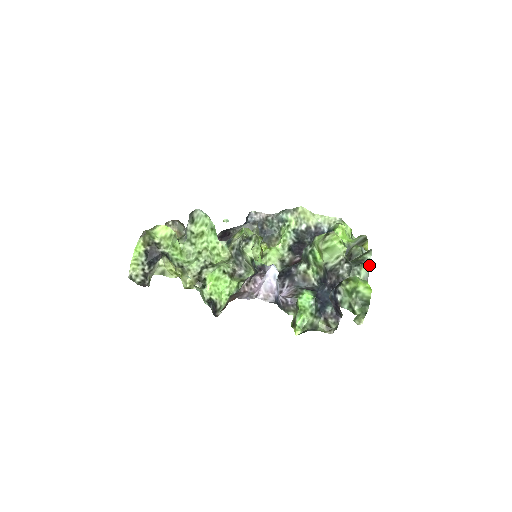
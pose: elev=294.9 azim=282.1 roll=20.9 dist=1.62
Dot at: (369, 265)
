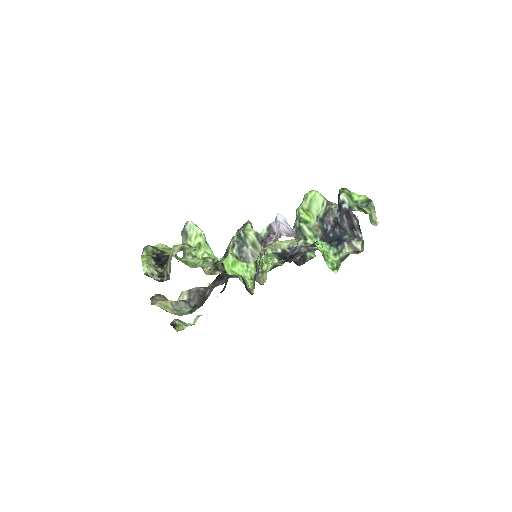
Dot at: occluded
